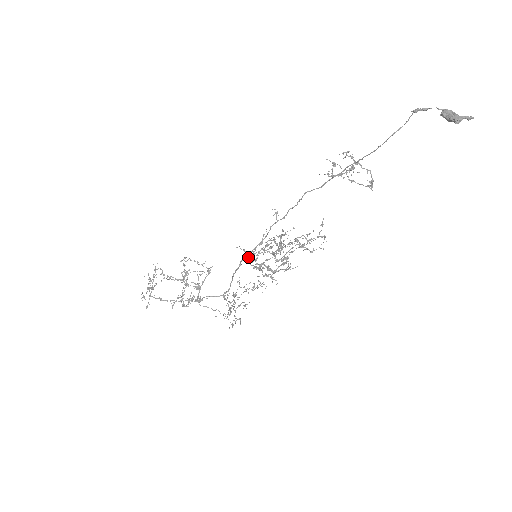
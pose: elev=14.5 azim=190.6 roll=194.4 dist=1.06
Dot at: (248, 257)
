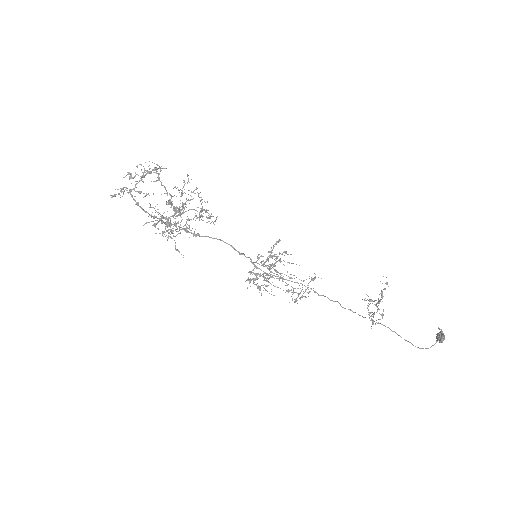
Dot at: (256, 267)
